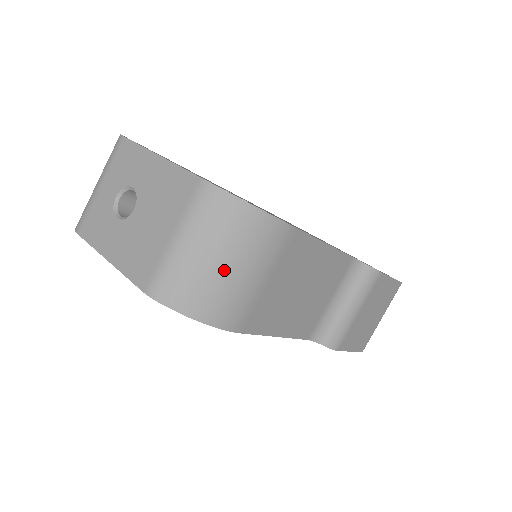
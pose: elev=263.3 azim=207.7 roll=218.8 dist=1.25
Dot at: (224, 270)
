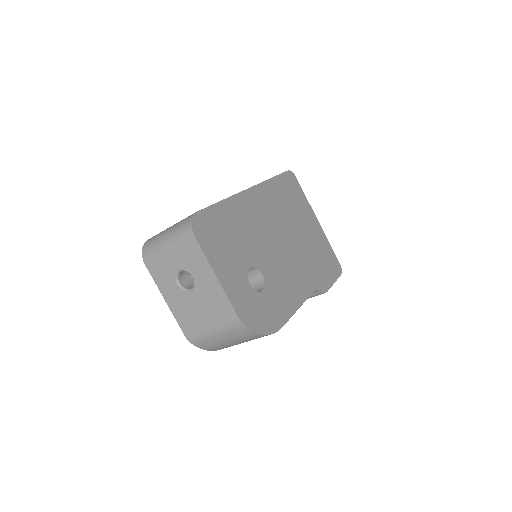
Dot at: (233, 344)
